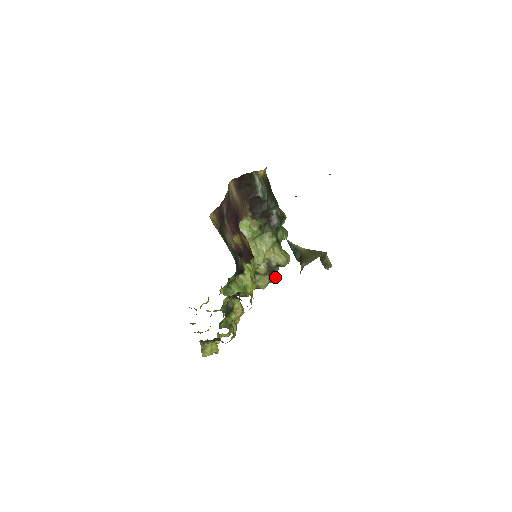
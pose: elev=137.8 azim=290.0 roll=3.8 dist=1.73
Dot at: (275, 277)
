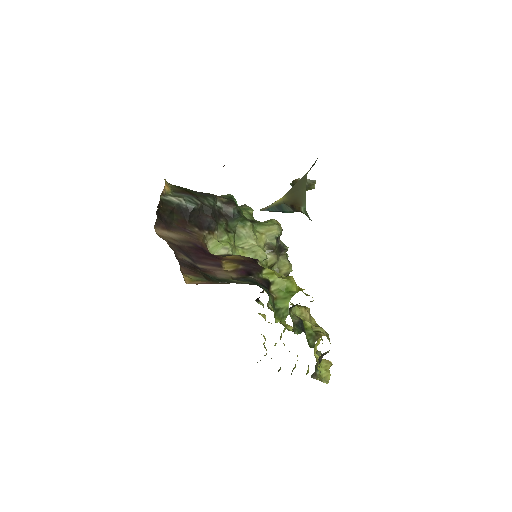
Dot at: (287, 250)
